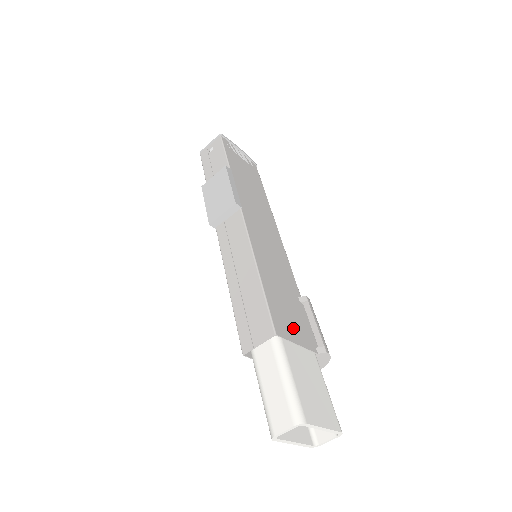
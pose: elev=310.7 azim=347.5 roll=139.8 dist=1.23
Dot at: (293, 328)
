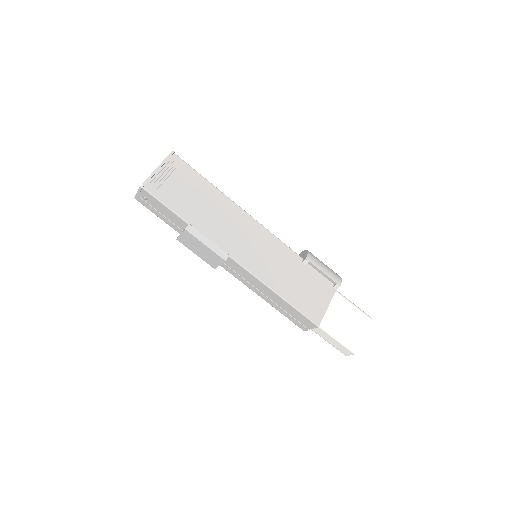
Dot at: (318, 300)
